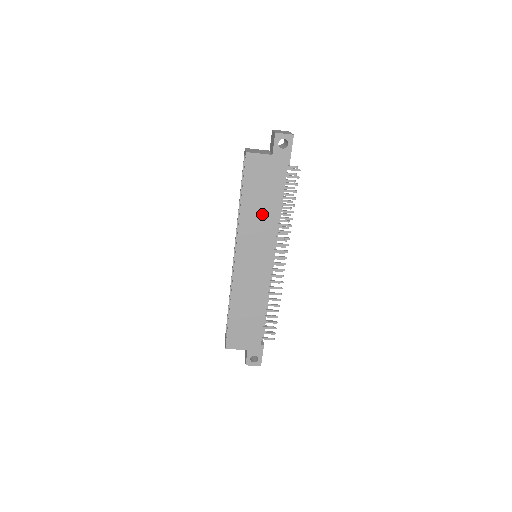
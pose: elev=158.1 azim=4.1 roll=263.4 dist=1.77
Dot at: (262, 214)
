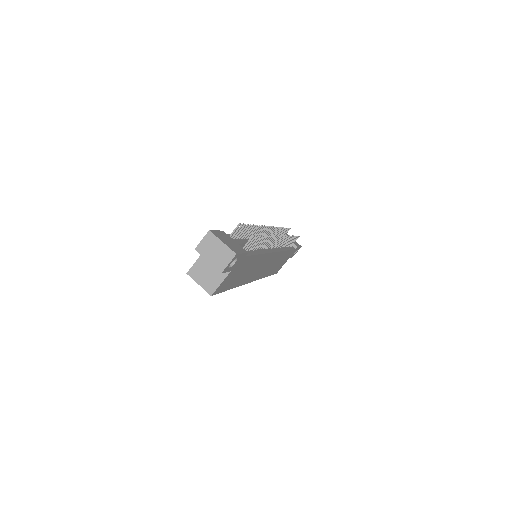
Dot at: (251, 269)
